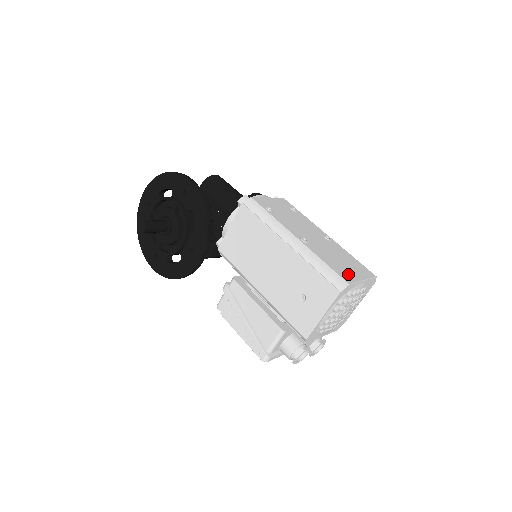
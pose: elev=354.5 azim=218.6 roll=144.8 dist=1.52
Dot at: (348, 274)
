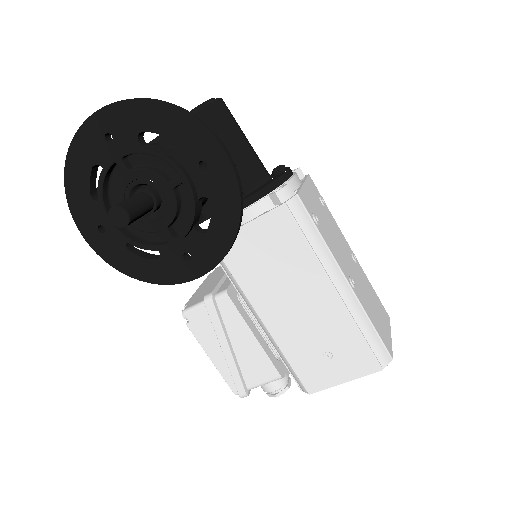
Dot at: (386, 335)
